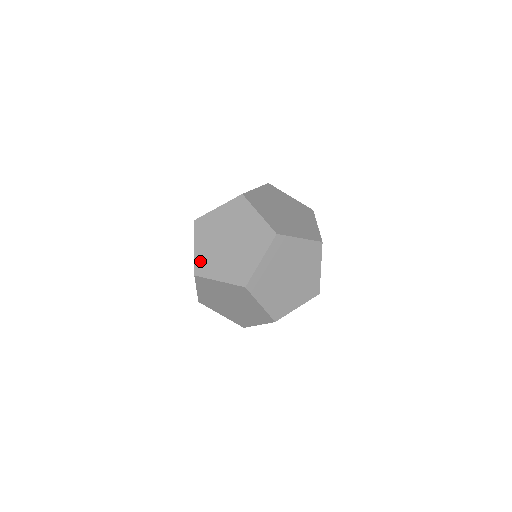
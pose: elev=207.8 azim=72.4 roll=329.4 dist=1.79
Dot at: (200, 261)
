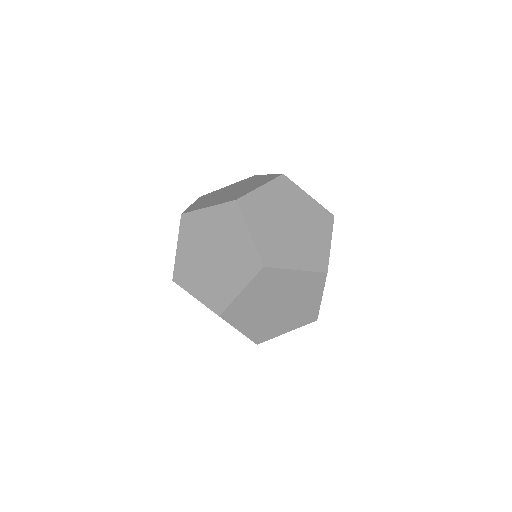
Dot at: (193, 207)
